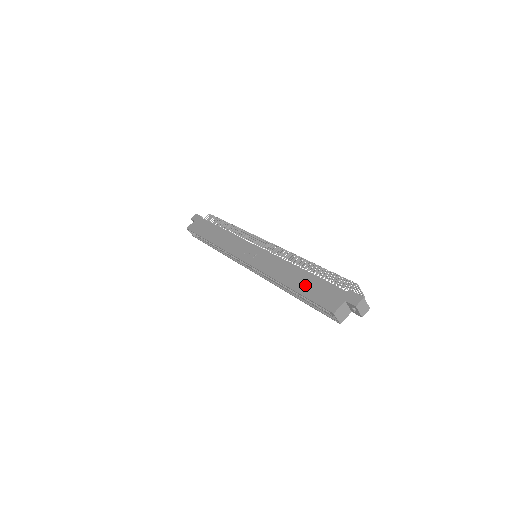
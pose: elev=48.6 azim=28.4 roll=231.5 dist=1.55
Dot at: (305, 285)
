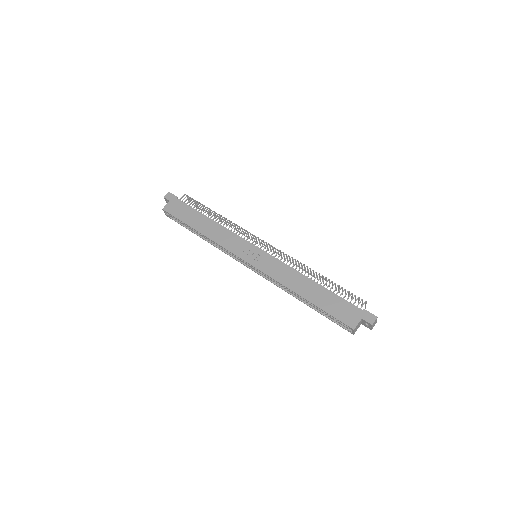
Dot at: (321, 298)
